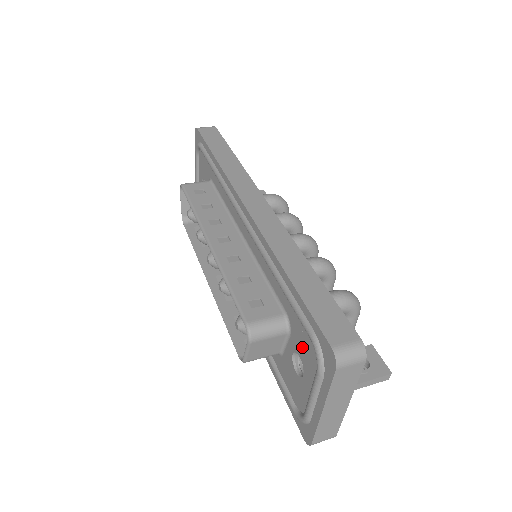
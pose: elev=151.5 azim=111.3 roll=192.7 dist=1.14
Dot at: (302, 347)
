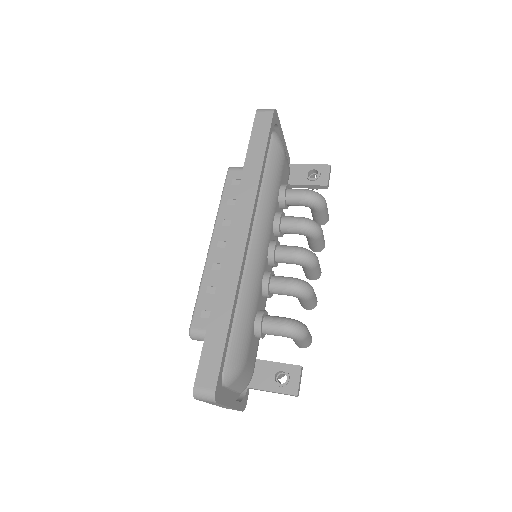
Dot at: occluded
